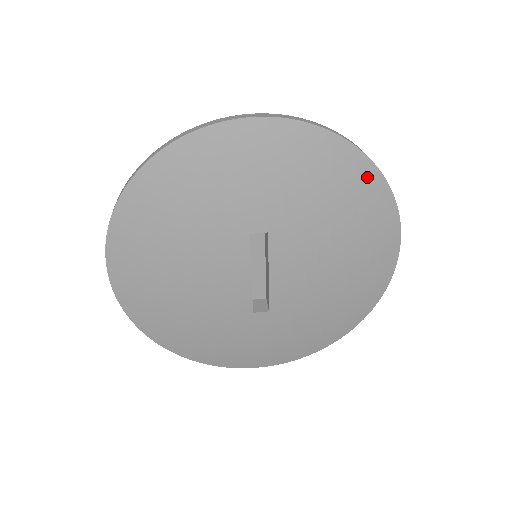
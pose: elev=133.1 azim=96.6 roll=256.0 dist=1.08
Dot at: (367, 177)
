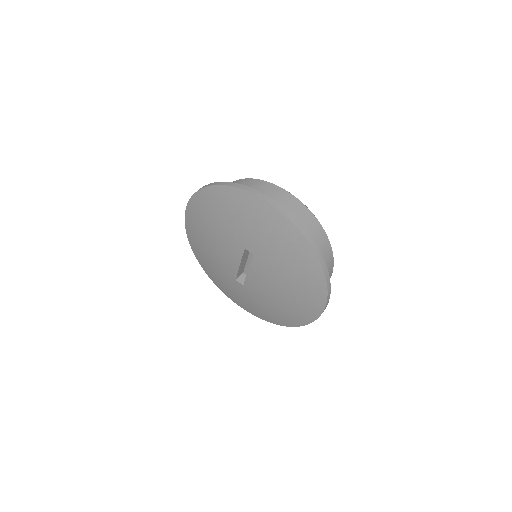
Dot at: (314, 268)
